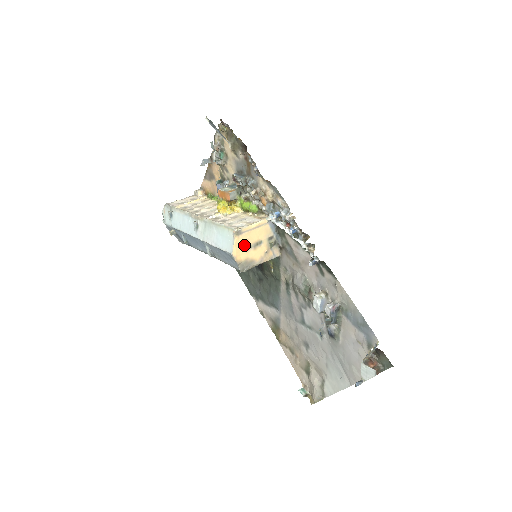
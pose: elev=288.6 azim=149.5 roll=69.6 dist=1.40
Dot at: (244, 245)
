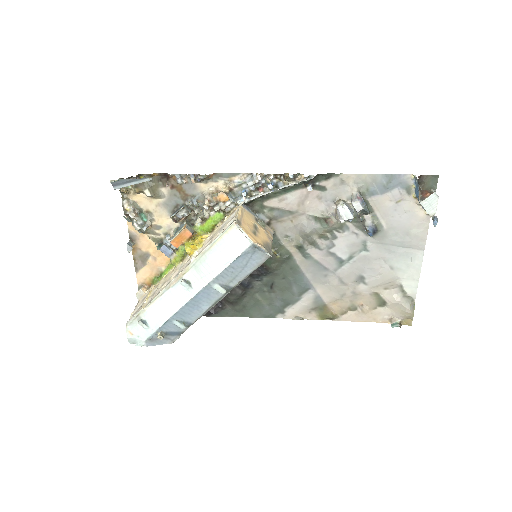
Dot at: (251, 232)
